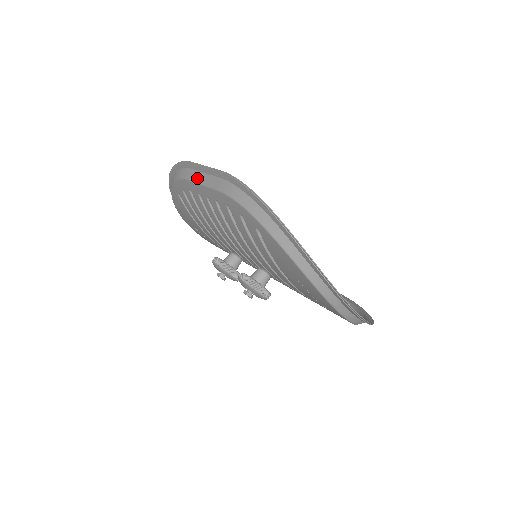
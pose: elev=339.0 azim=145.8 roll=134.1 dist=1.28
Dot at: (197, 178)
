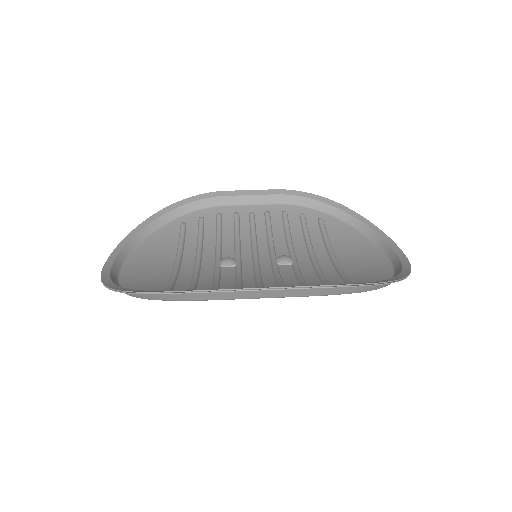
Dot at: (245, 296)
